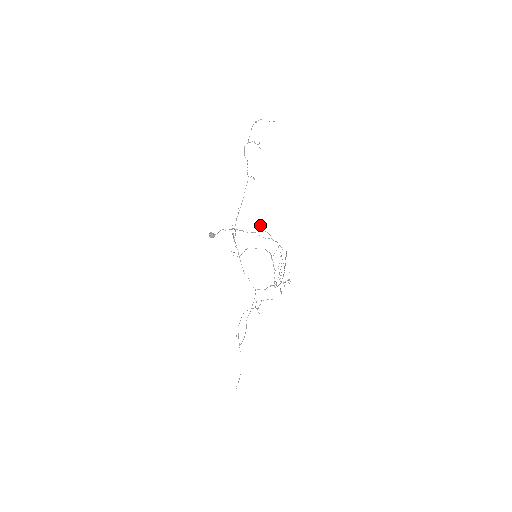
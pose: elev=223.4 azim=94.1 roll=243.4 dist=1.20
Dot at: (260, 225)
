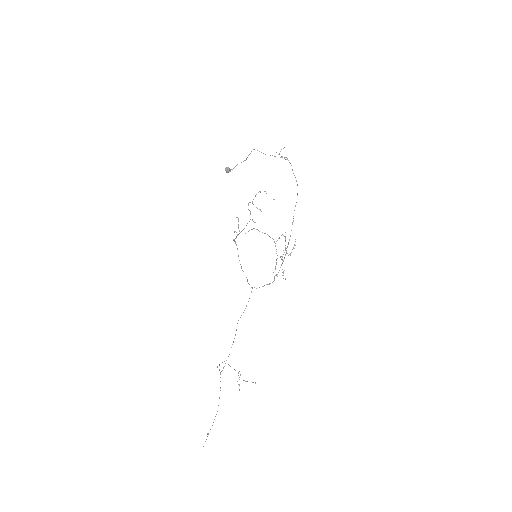
Dot at: occluded
